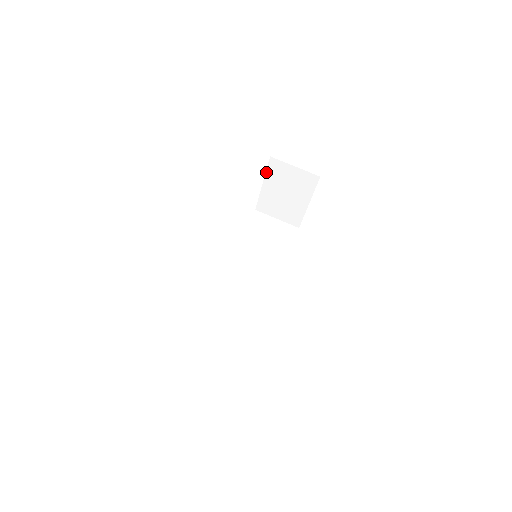
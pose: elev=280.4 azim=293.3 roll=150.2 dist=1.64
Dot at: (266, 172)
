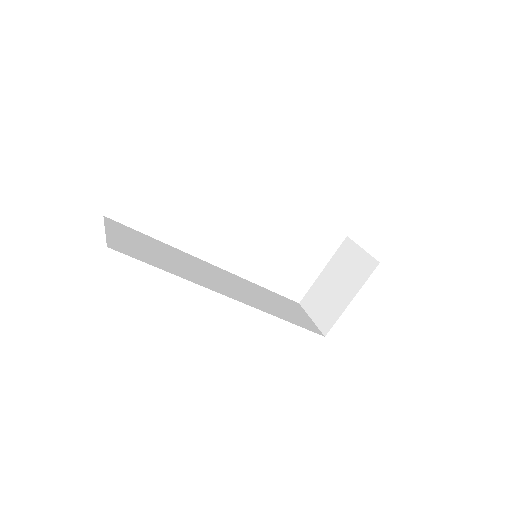
Dot at: (334, 255)
